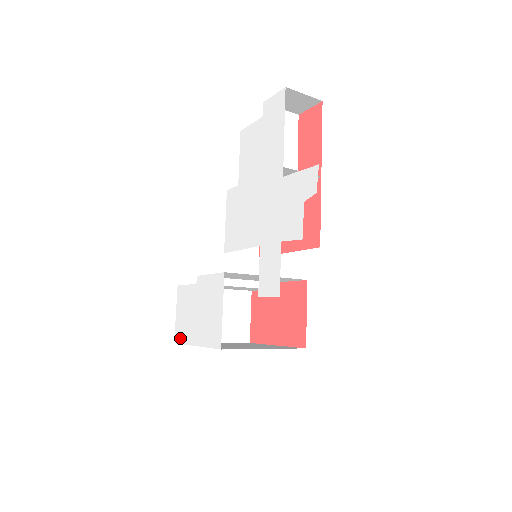
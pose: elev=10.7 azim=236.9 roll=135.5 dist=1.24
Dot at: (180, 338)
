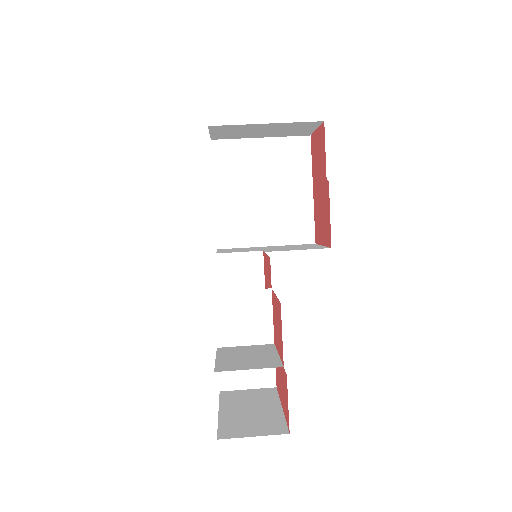
Dot at: occluded
